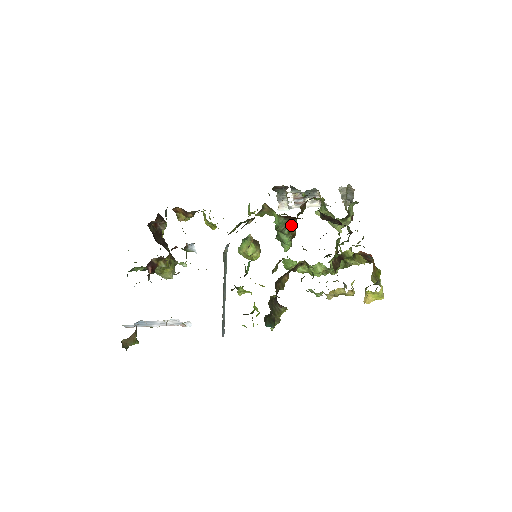
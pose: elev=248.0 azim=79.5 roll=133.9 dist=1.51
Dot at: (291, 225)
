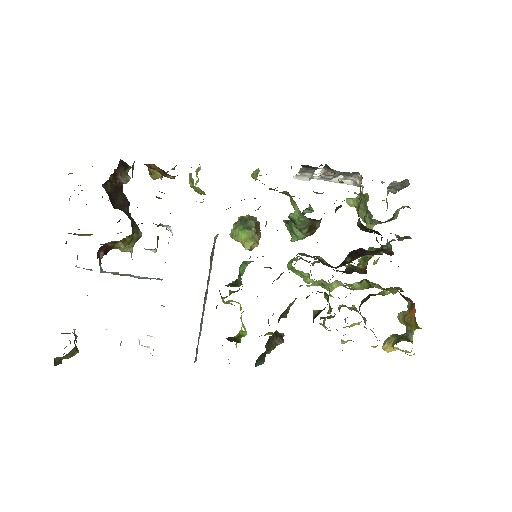
Dot at: (314, 225)
